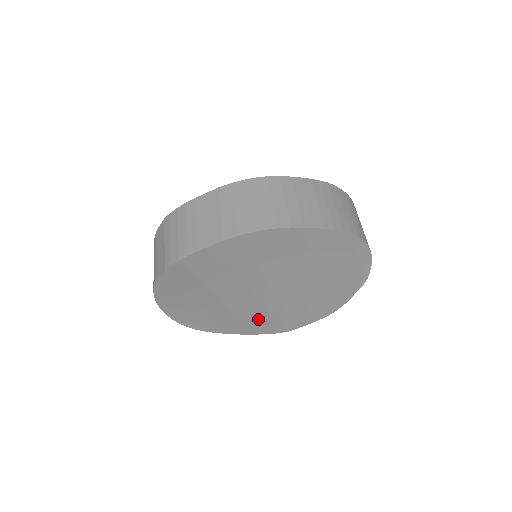
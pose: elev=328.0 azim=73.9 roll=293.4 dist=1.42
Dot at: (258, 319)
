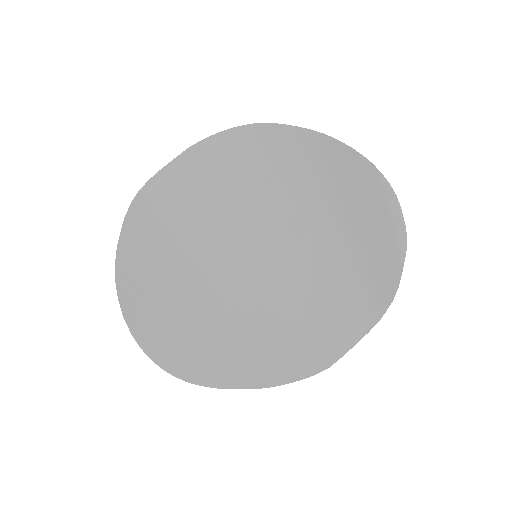
Dot at: (274, 336)
